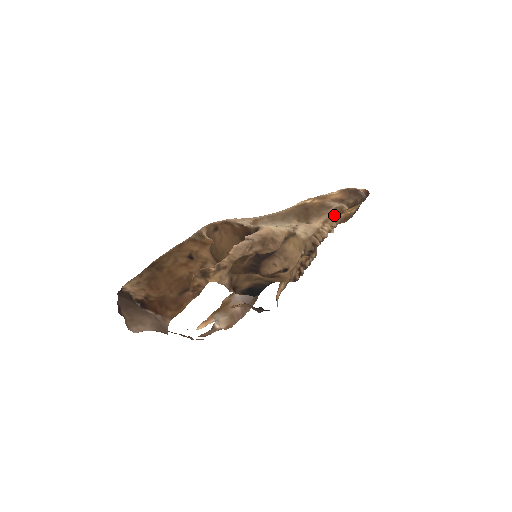
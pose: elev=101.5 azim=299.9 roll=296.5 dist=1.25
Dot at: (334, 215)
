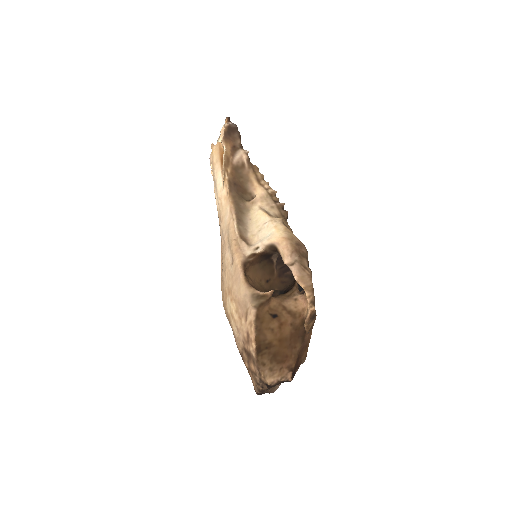
Dot at: (253, 168)
